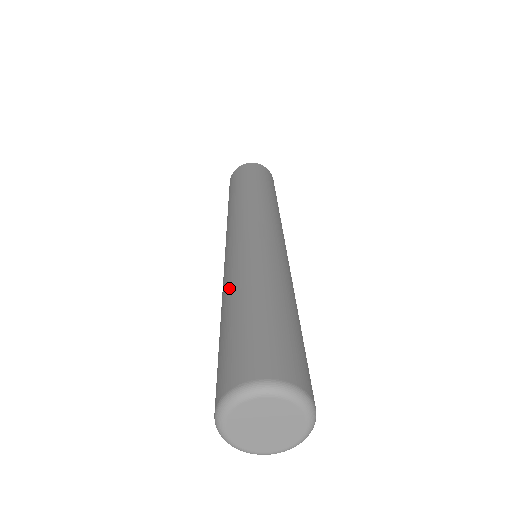
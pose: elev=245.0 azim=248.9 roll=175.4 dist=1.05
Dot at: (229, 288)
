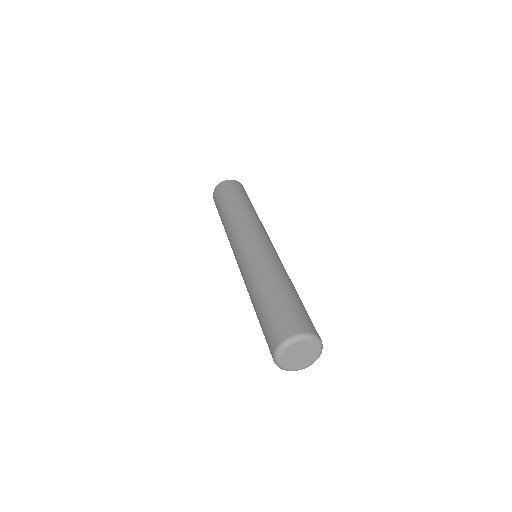
Dot at: (272, 274)
